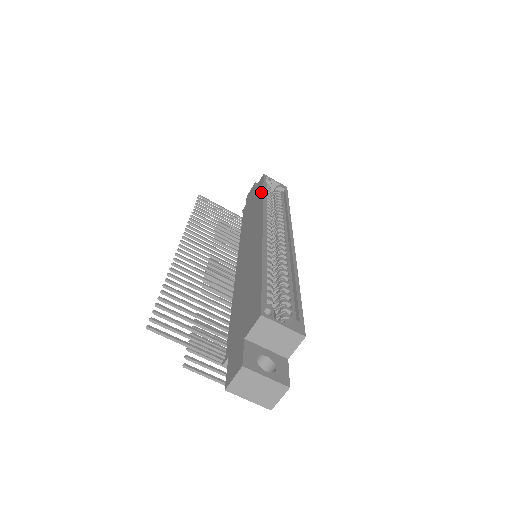
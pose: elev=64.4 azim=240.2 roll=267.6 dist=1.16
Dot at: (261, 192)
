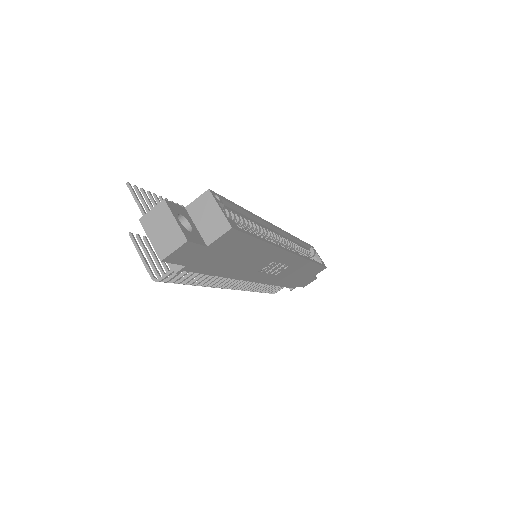
Dot at: occluded
